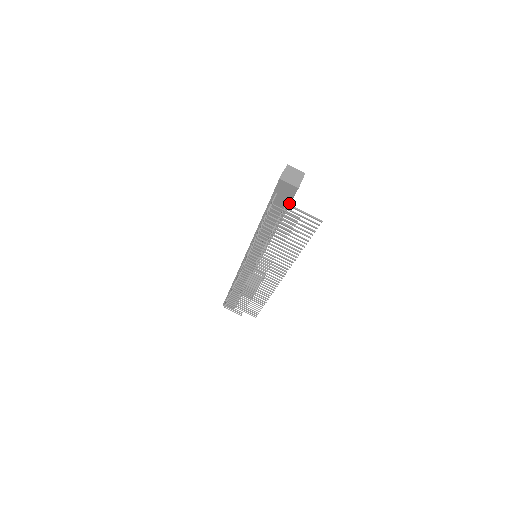
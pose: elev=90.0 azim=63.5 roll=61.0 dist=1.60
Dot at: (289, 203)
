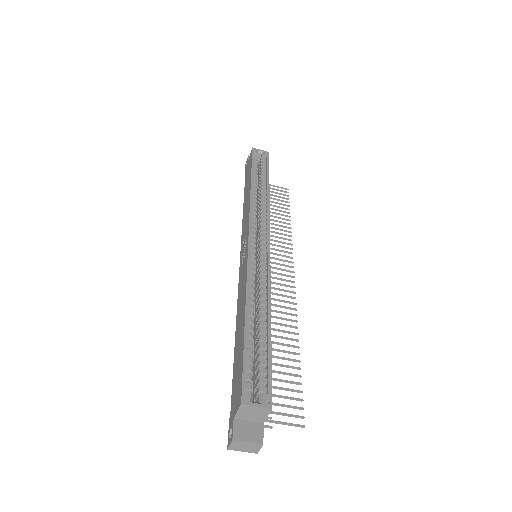
Dot at: occluded
